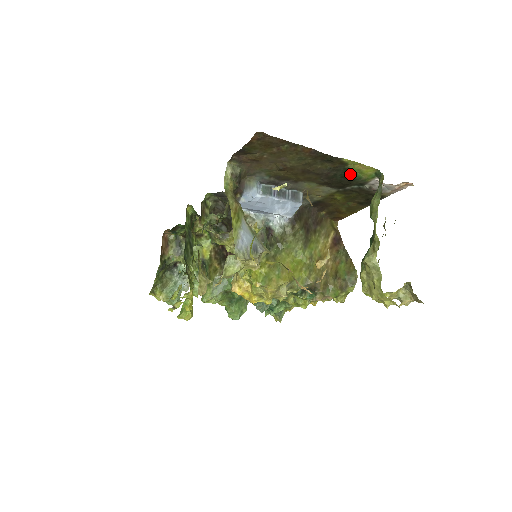
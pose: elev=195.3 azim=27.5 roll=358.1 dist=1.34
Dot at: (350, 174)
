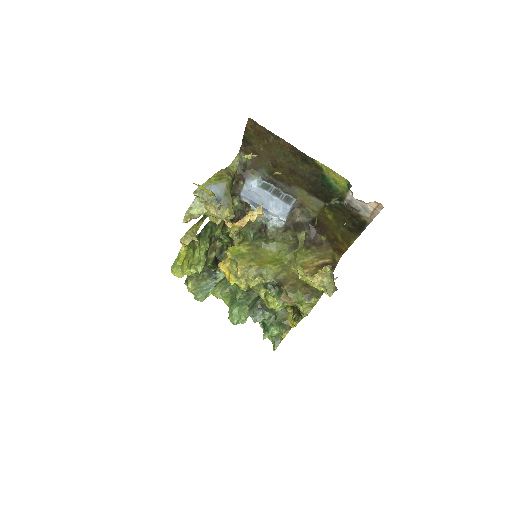
Dot at: (328, 183)
